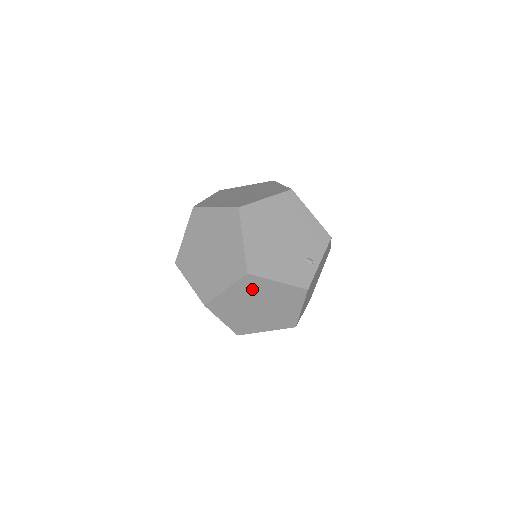
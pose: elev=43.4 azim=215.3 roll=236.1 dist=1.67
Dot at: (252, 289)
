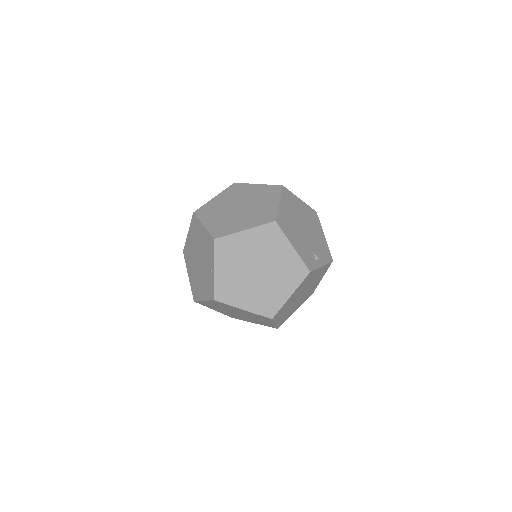
Dot at: (267, 243)
